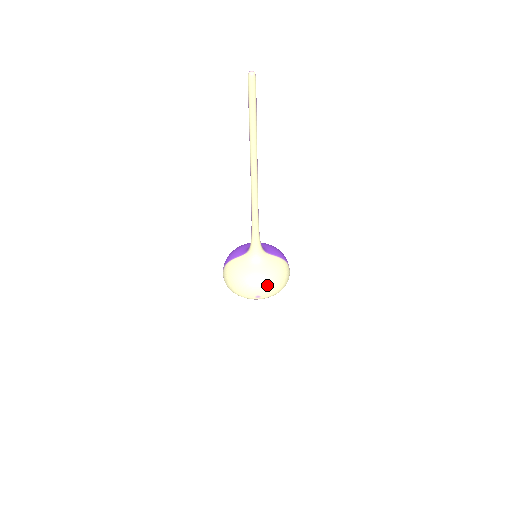
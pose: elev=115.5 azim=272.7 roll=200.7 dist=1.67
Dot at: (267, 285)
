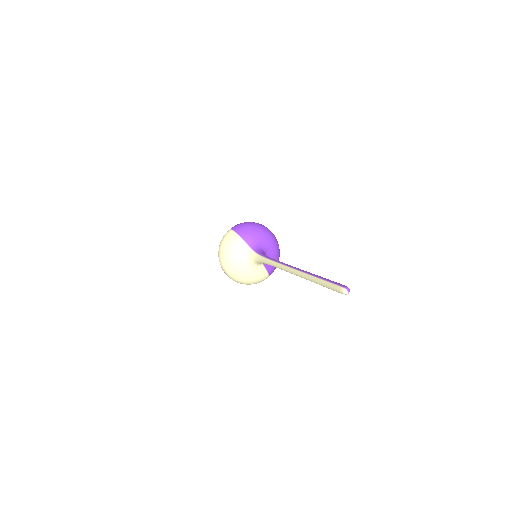
Dot at: (237, 279)
